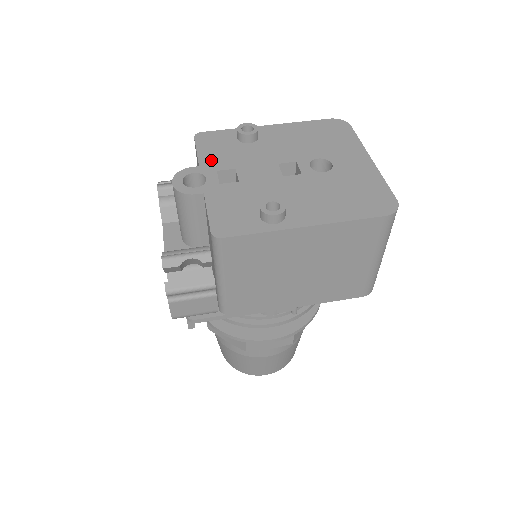
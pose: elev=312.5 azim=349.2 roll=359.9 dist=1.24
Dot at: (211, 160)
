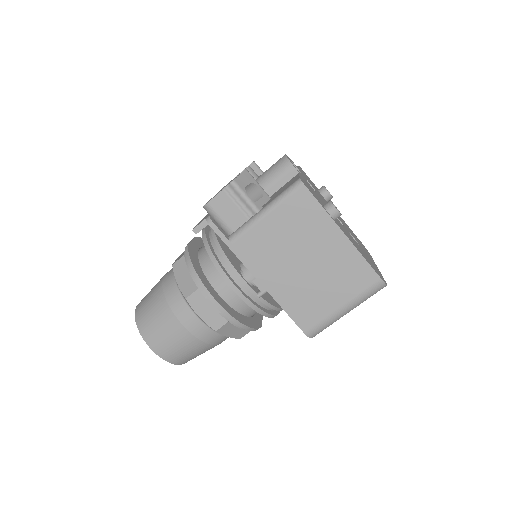
Dot at: (305, 176)
